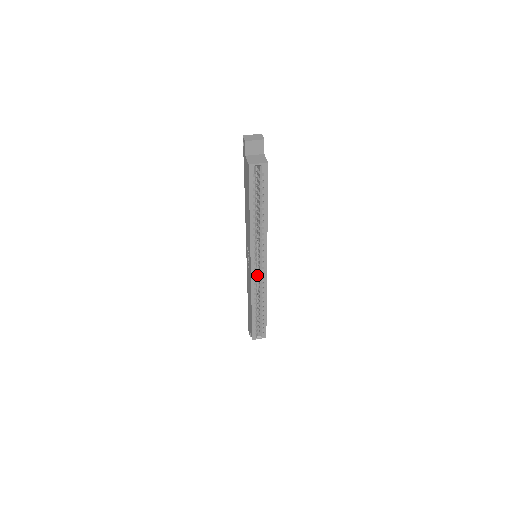
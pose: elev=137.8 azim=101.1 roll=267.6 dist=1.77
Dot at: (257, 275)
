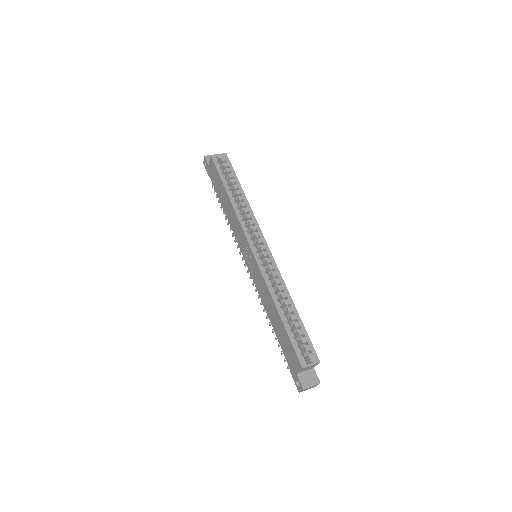
Dot at: occluded
